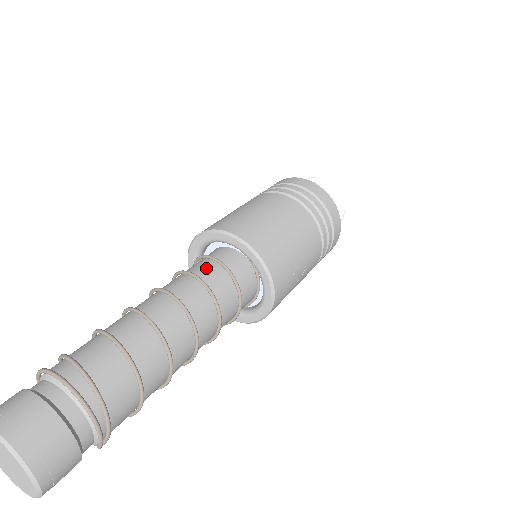
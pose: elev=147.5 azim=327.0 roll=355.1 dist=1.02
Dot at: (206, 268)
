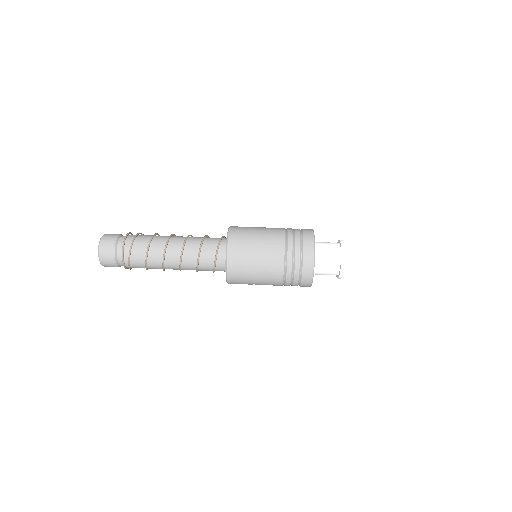
Dot at: (209, 252)
